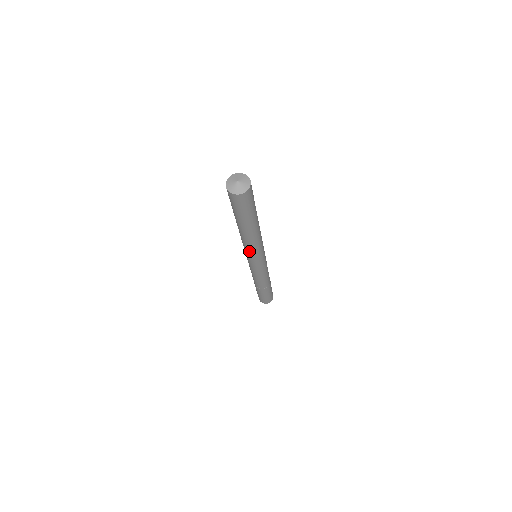
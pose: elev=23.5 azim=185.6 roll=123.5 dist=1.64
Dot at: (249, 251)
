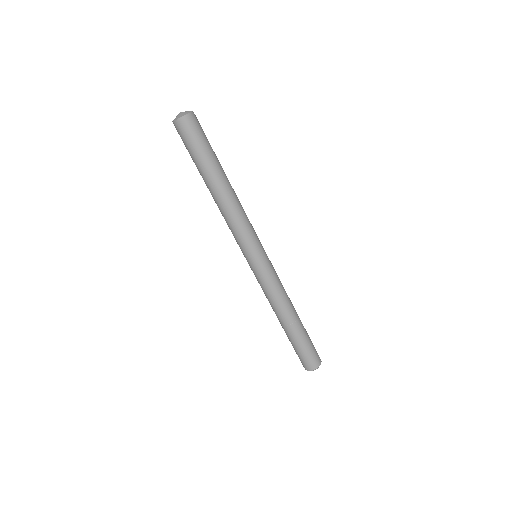
Dot at: (231, 231)
